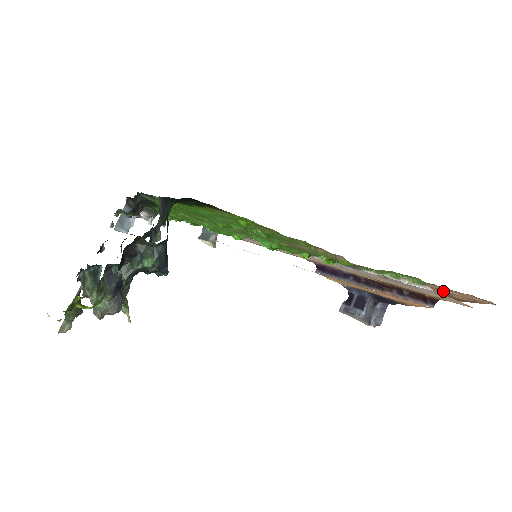
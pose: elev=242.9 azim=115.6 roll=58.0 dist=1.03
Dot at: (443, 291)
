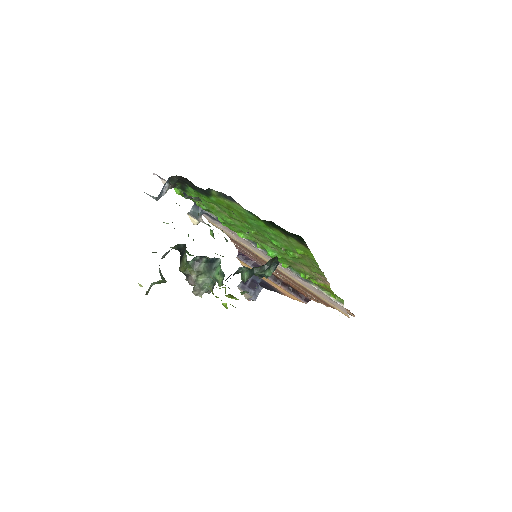
Dot at: occluded
